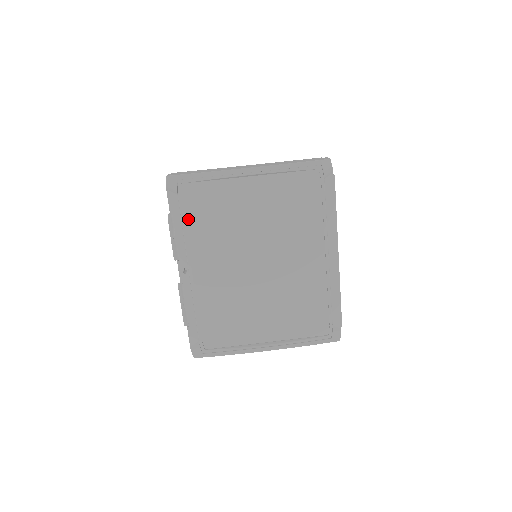
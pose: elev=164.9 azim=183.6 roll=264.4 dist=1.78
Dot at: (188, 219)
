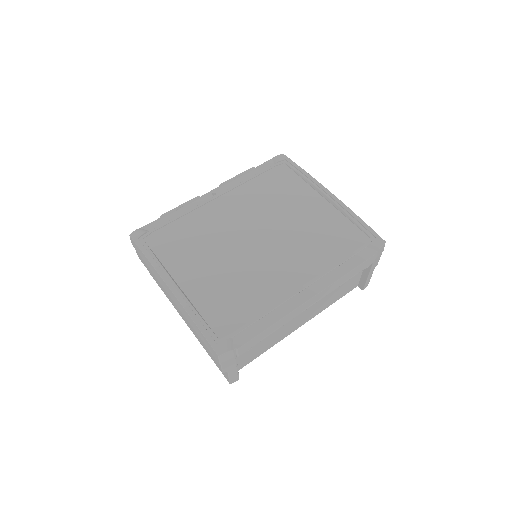
Dot at: (260, 178)
